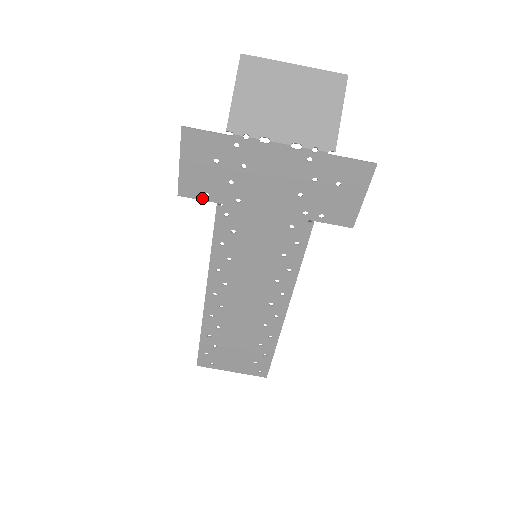
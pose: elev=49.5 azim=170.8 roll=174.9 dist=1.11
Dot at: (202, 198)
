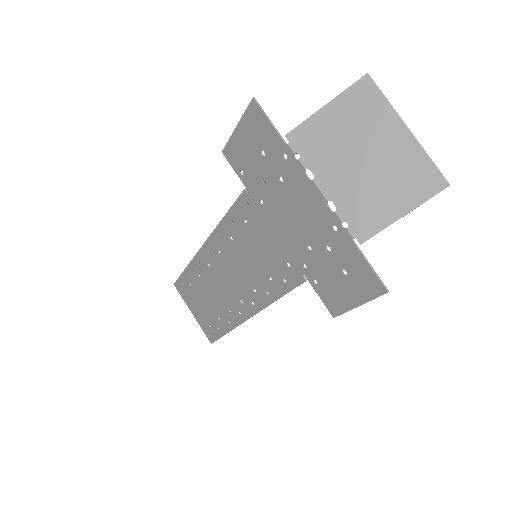
Dot at: (237, 172)
